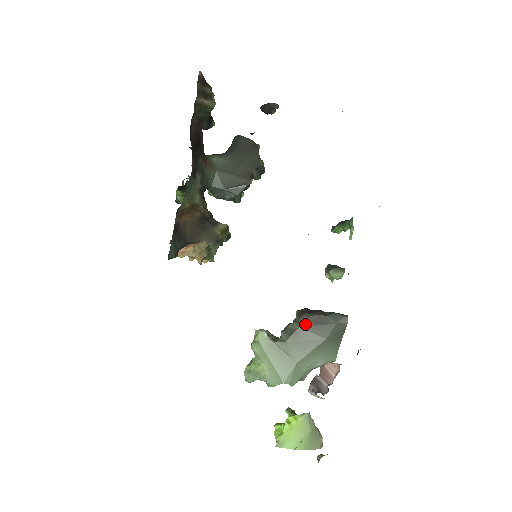
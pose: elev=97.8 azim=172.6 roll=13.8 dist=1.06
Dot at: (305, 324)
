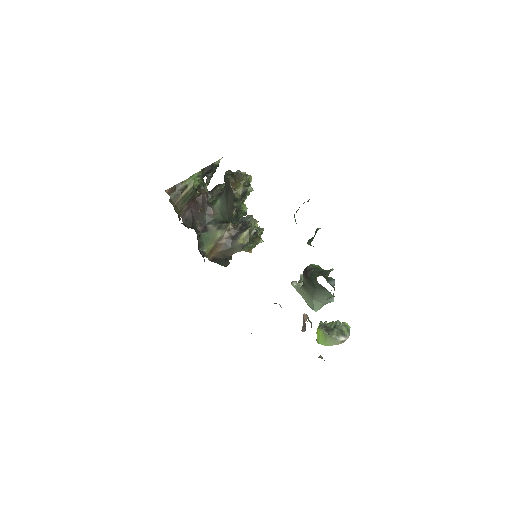
Dot at: (305, 281)
